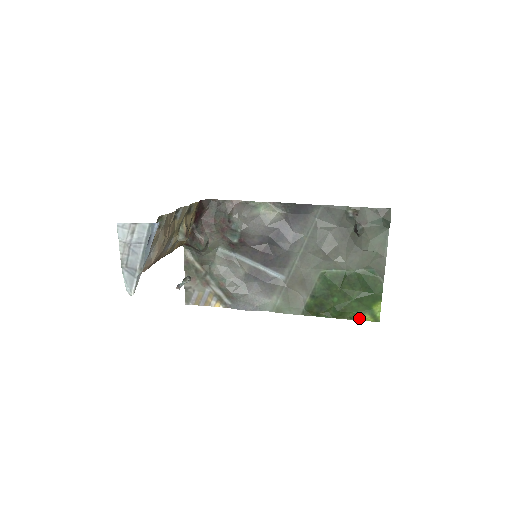
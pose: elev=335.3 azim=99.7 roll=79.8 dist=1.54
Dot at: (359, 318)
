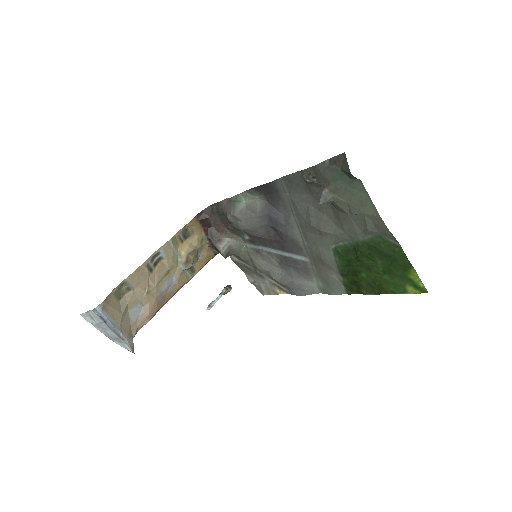
Dot at: (402, 291)
